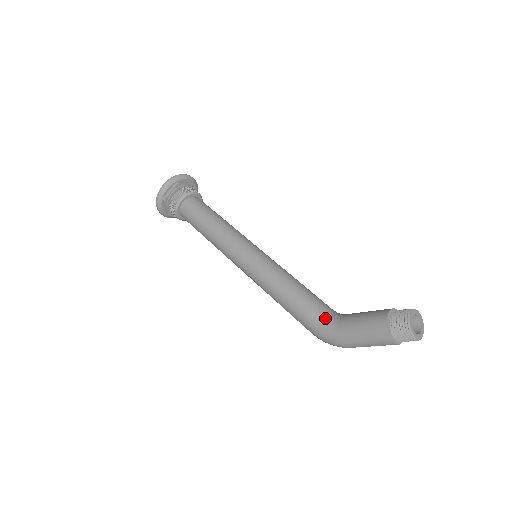
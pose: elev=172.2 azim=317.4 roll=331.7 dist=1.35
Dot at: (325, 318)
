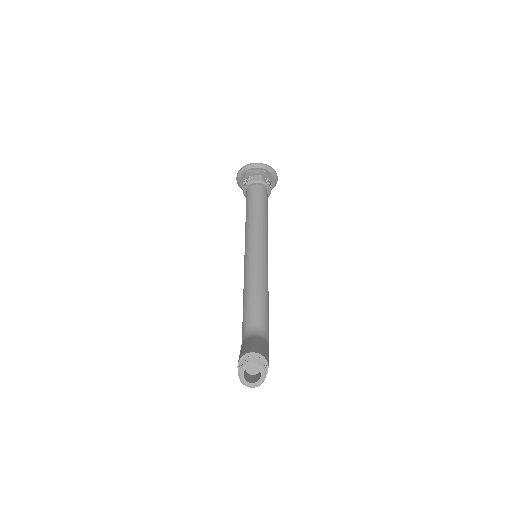
Dot at: (245, 332)
